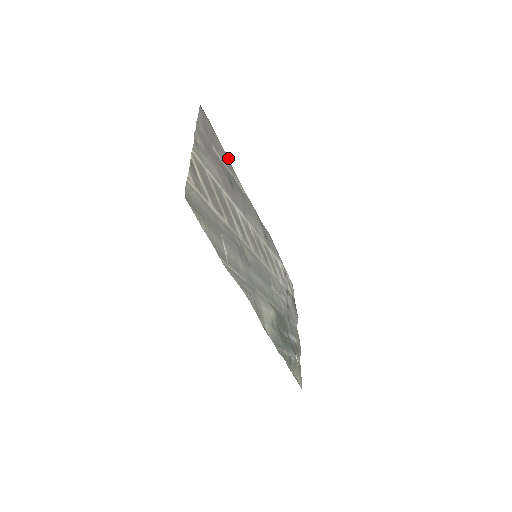
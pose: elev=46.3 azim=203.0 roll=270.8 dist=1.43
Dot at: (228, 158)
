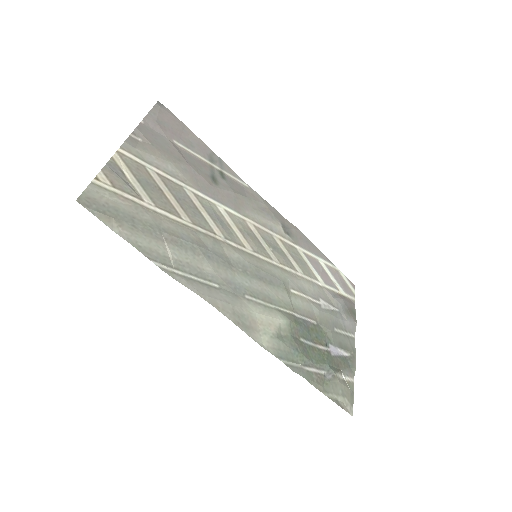
Dot at: occluded
